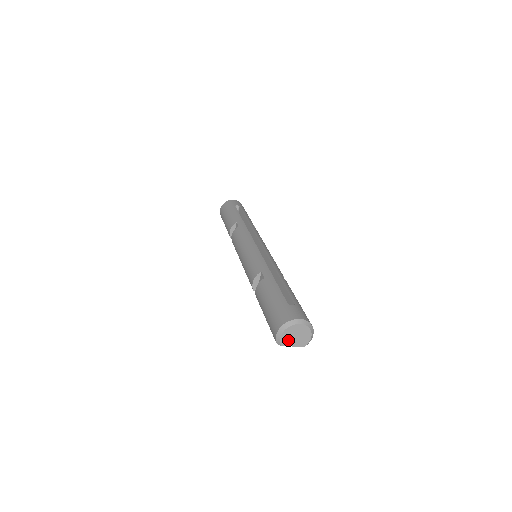
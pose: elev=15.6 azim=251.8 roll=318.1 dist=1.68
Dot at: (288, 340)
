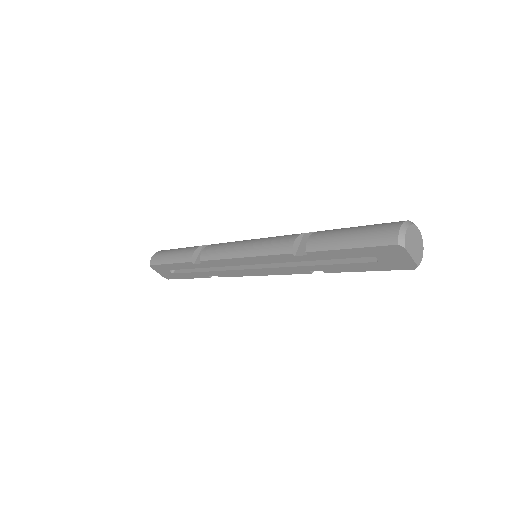
Dot at: (409, 243)
